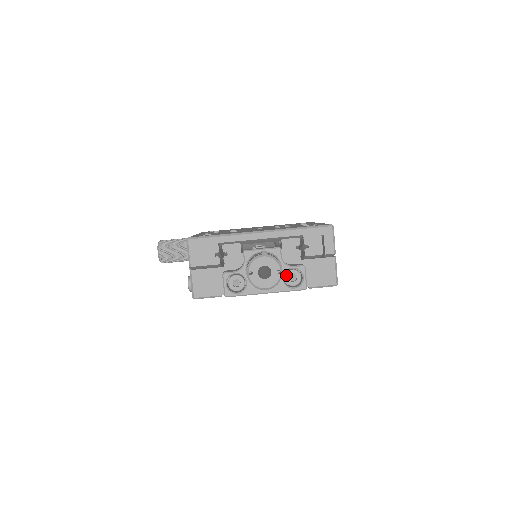
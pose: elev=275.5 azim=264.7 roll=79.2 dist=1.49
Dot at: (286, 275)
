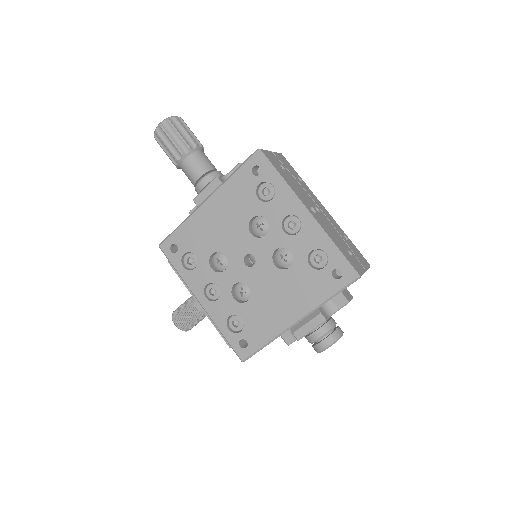
Dot at: occluded
